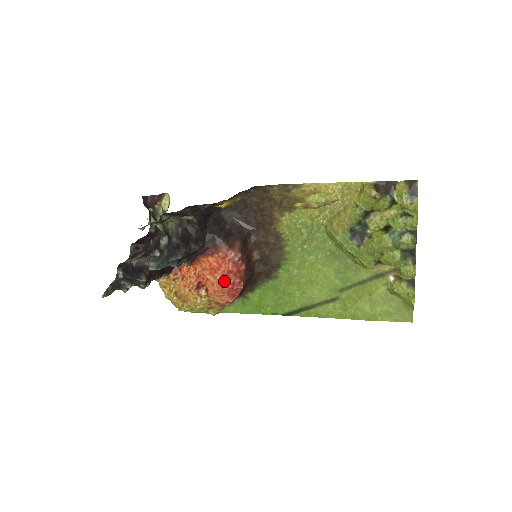
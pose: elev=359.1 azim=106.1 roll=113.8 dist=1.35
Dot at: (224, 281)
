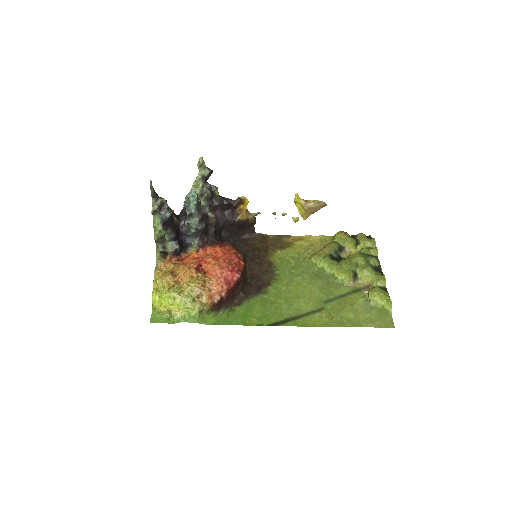
Dot at: (226, 263)
